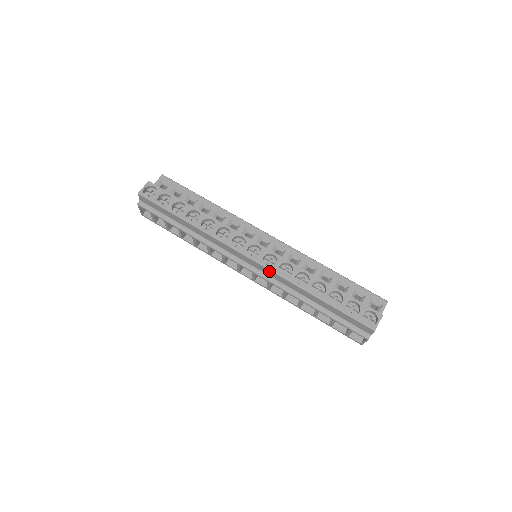
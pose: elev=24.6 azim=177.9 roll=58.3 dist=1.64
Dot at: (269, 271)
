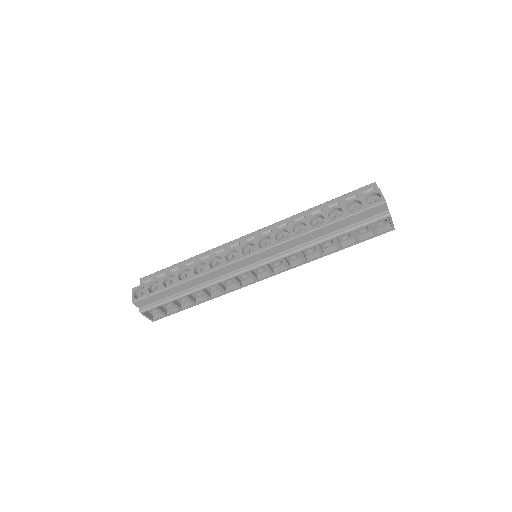
Dot at: (272, 249)
